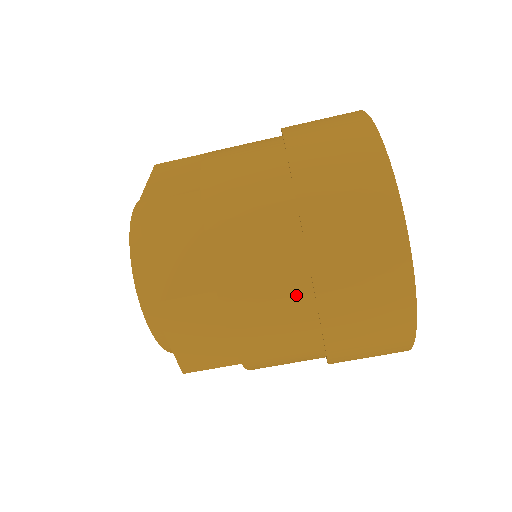
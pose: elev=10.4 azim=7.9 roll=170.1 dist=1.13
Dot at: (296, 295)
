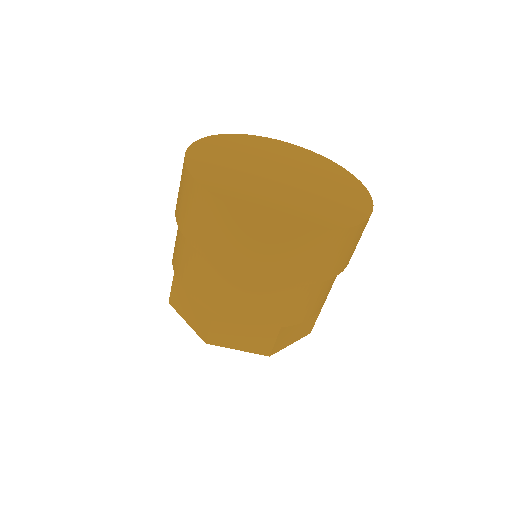
Dot at: (236, 280)
